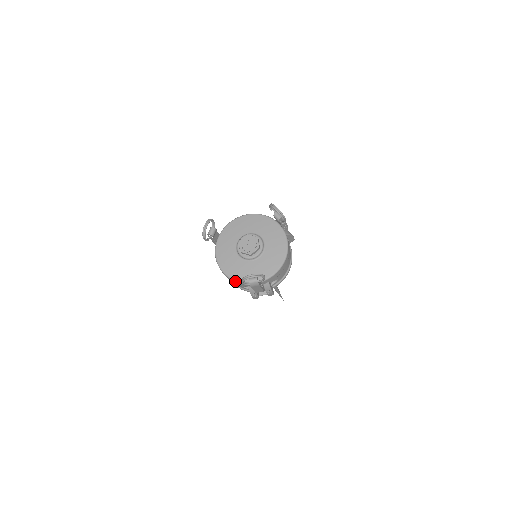
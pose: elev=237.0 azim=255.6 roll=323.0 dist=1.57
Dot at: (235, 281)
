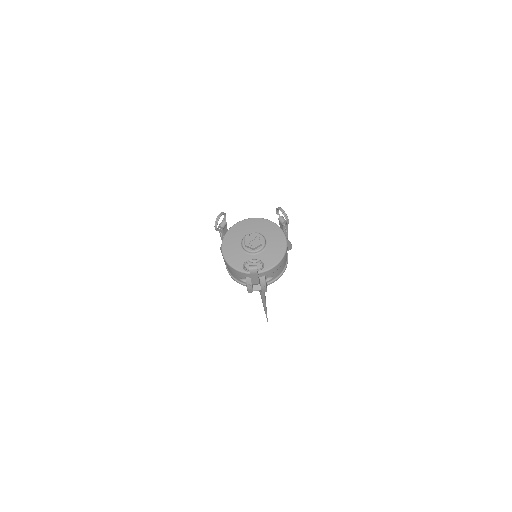
Dot at: (236, 269)
